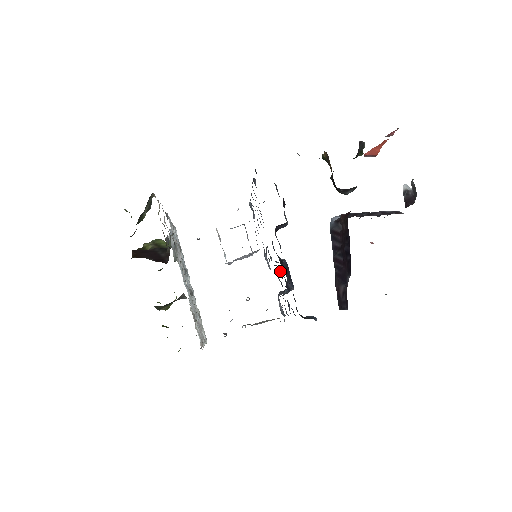
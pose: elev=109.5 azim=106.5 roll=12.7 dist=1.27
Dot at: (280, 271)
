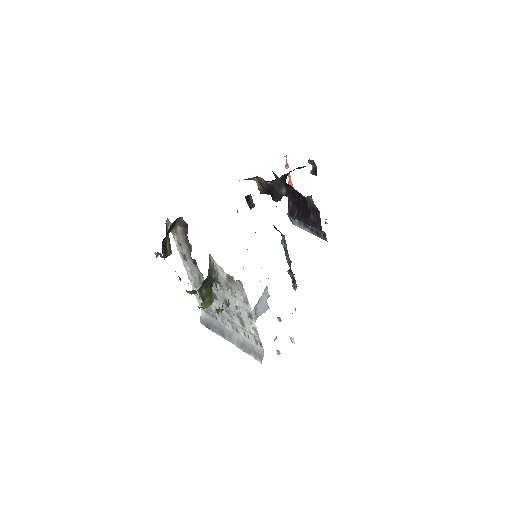
Dot at: occluded
